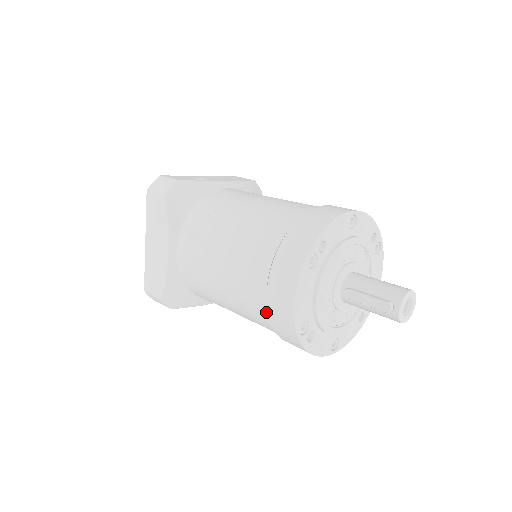
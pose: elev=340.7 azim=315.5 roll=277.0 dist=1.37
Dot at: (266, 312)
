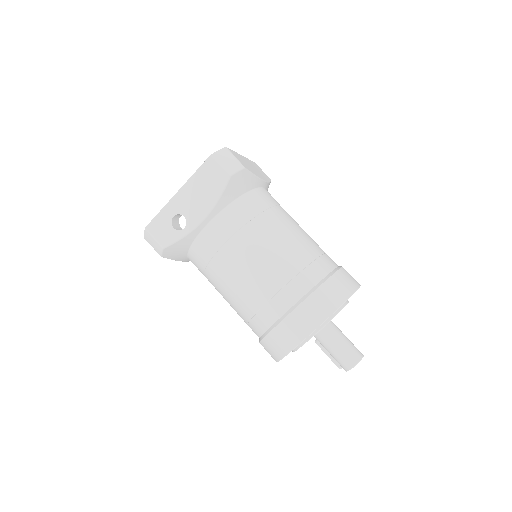
Dot at: occluded
